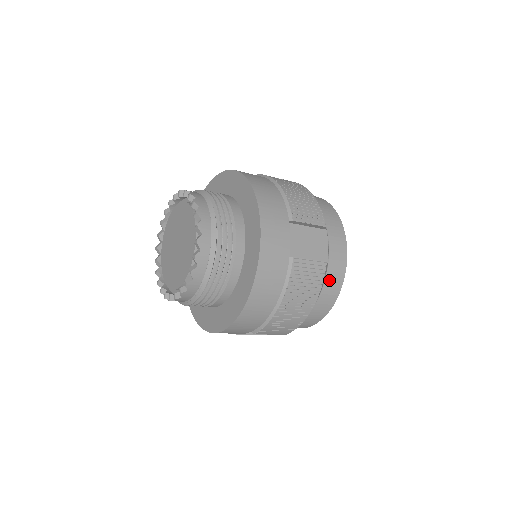
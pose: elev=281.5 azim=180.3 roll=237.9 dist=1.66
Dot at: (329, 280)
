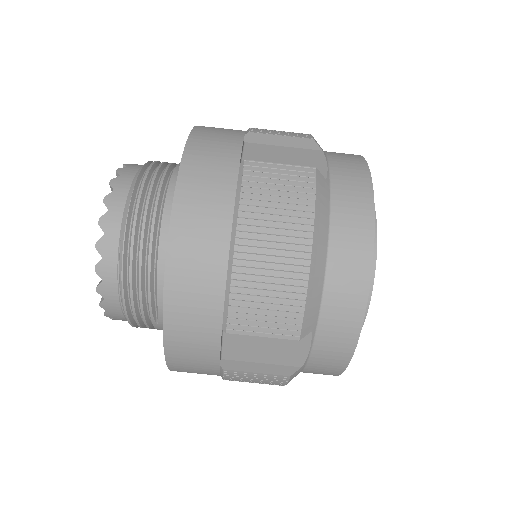
Dot at: (340, 208)
